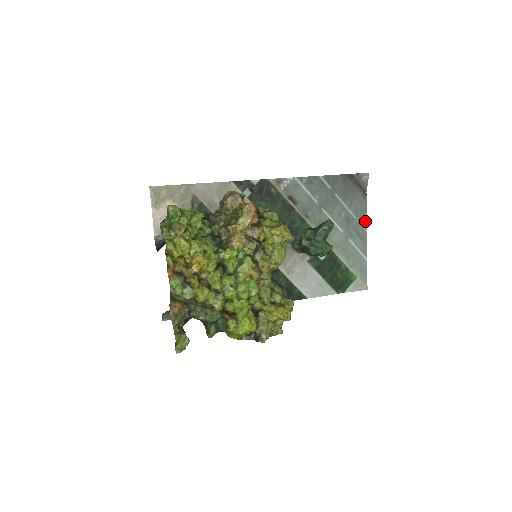
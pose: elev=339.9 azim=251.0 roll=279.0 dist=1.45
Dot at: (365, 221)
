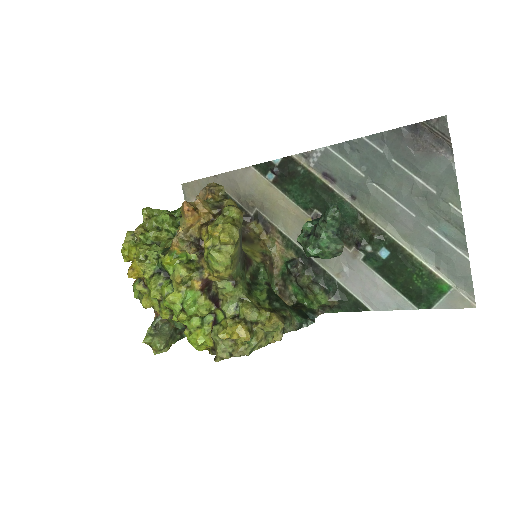
Dot at: (456, 196)
